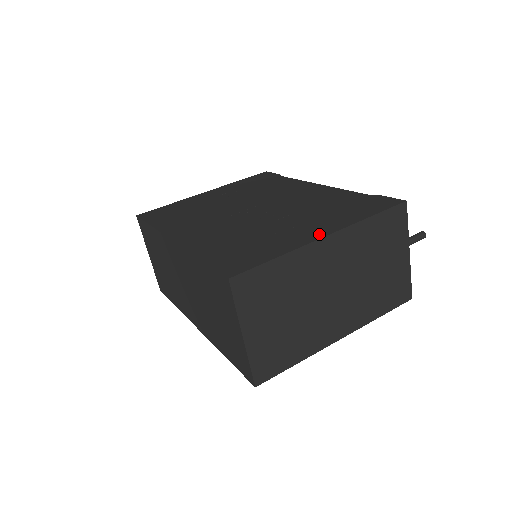
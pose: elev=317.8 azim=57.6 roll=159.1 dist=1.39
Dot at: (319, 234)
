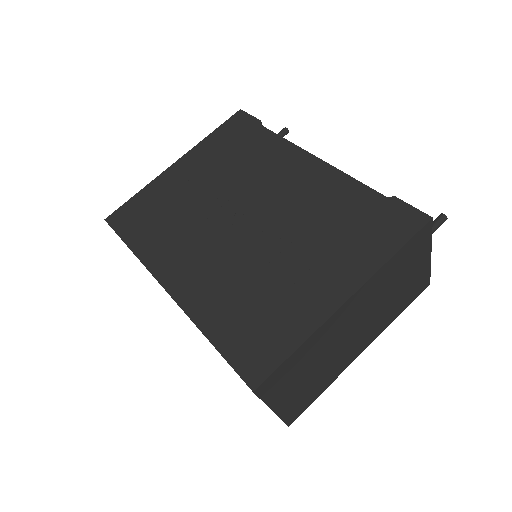
Dot at: (338, 296)
